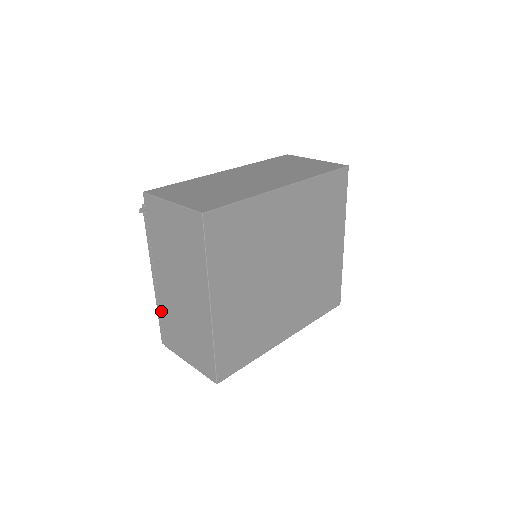
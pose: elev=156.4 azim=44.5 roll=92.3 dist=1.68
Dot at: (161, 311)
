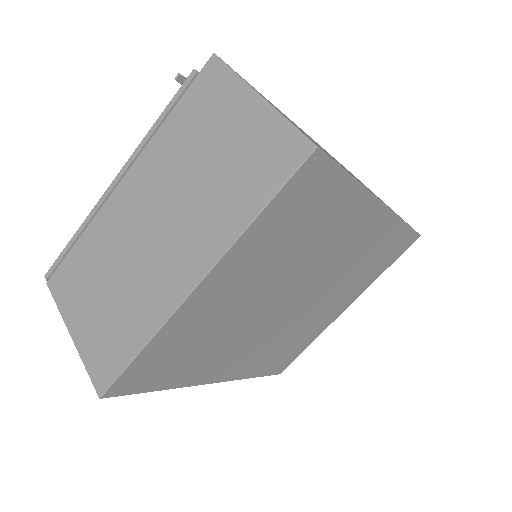
Dot at: (86, 233)
